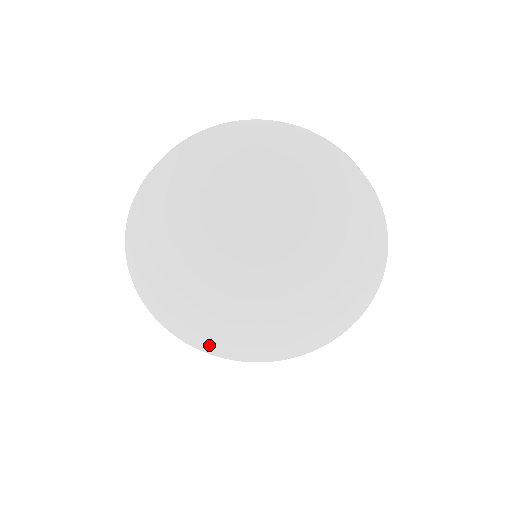
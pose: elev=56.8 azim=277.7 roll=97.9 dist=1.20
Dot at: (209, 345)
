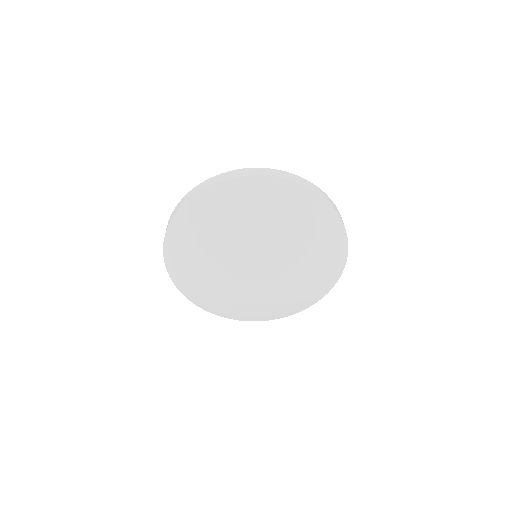
Dot at: (181, 280)
